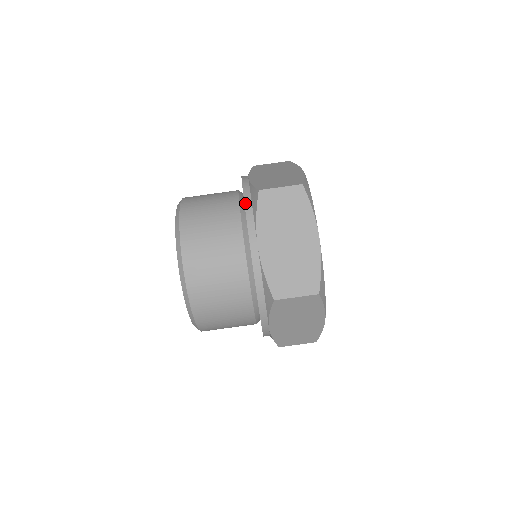
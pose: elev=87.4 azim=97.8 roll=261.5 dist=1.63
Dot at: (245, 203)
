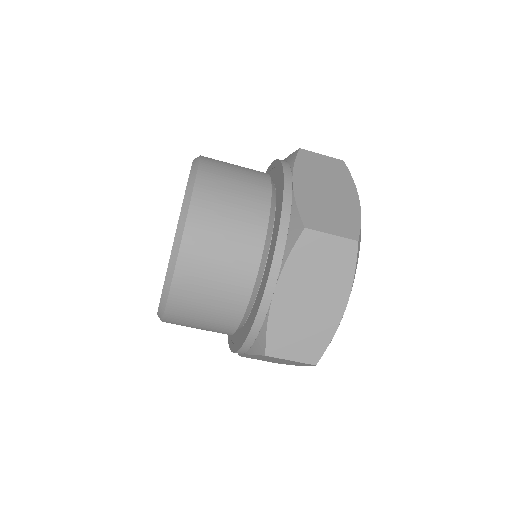
Dot at: (280, 230)
